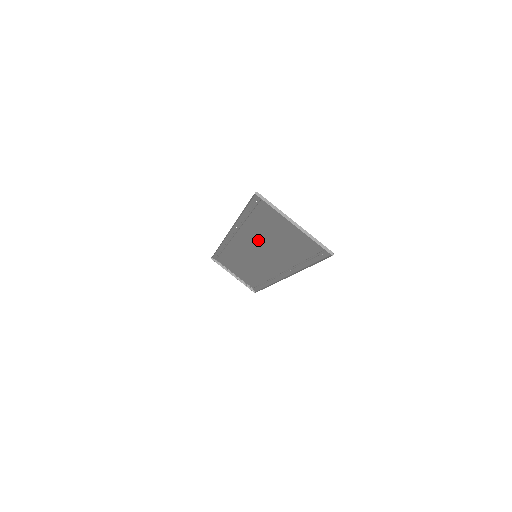
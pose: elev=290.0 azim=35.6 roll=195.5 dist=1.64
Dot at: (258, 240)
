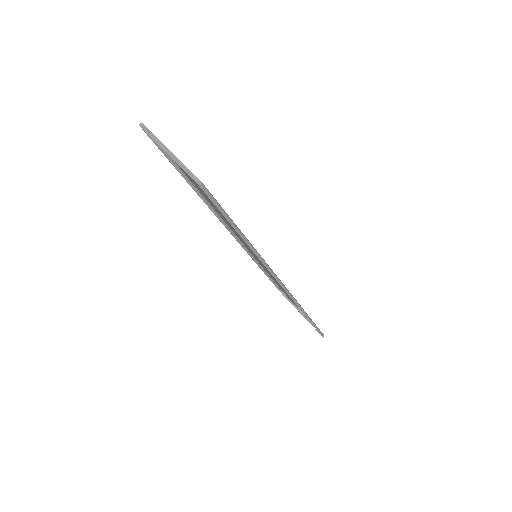
Dot at: occluded
